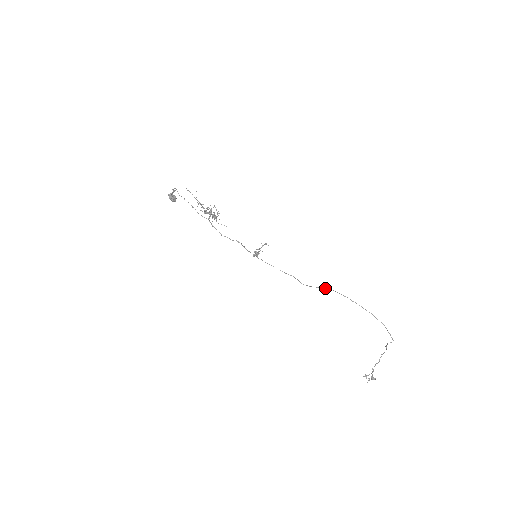
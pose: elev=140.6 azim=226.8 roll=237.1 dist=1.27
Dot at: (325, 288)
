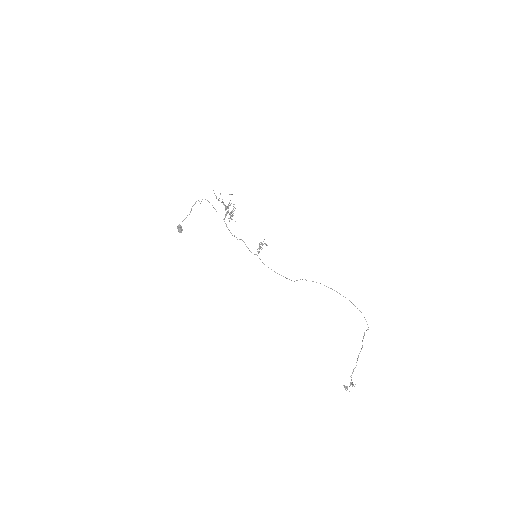
Dot at: (312, 281)
